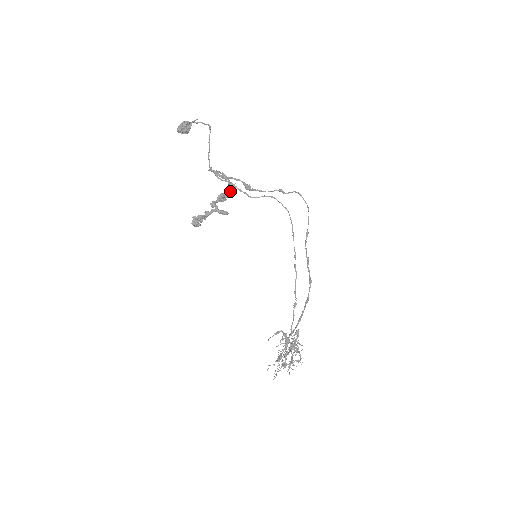
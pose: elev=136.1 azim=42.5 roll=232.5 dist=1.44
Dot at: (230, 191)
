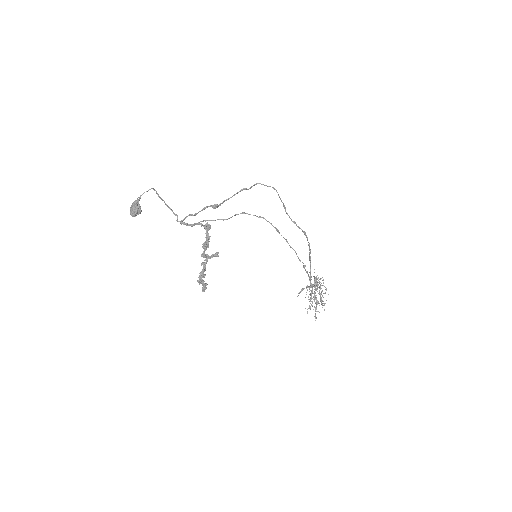
Dot at: (208, 234)
